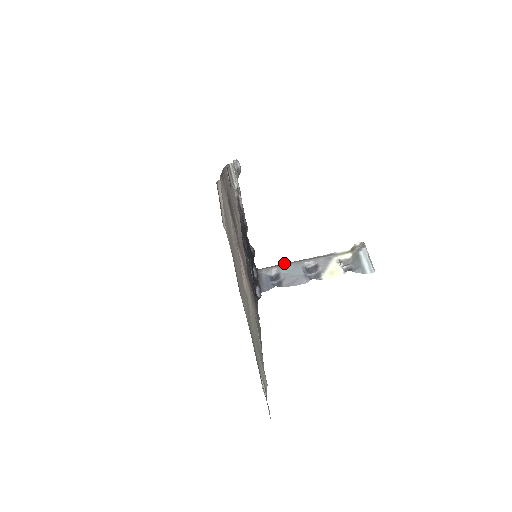
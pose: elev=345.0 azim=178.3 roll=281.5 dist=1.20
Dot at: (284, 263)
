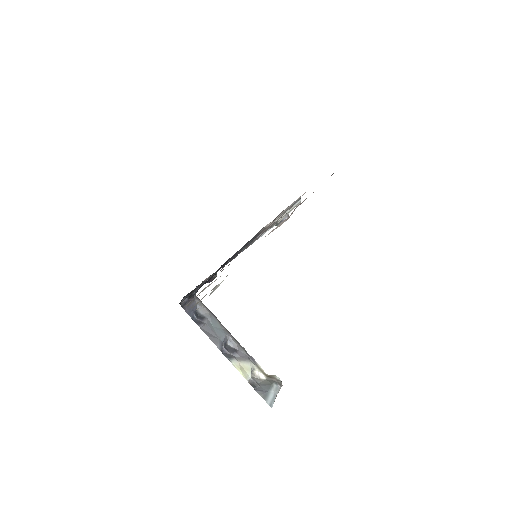
Dot at: occluded
